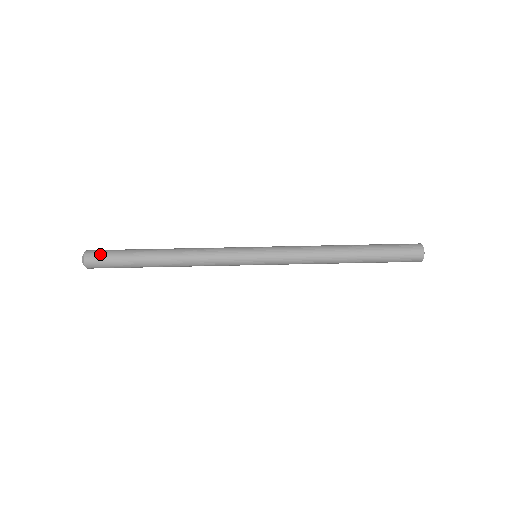
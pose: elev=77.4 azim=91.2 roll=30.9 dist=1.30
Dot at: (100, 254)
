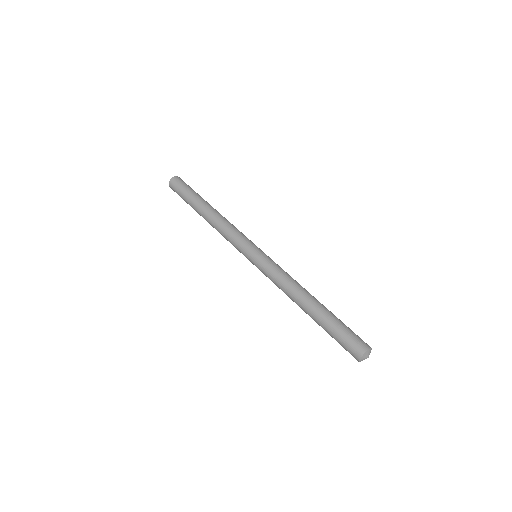
Dot at: (180, 183)
